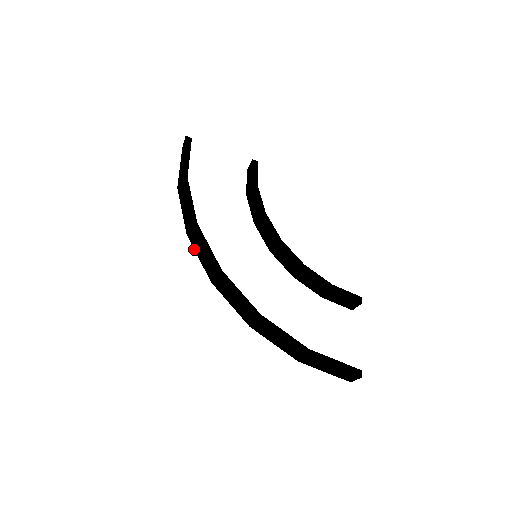
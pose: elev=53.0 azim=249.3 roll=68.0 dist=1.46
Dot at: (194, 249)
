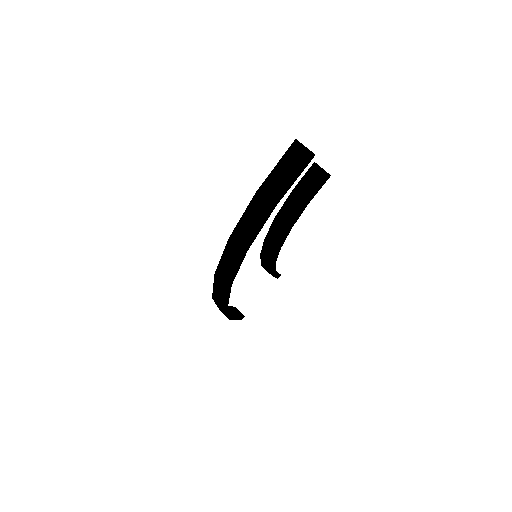
Dot at: (224, 252)
